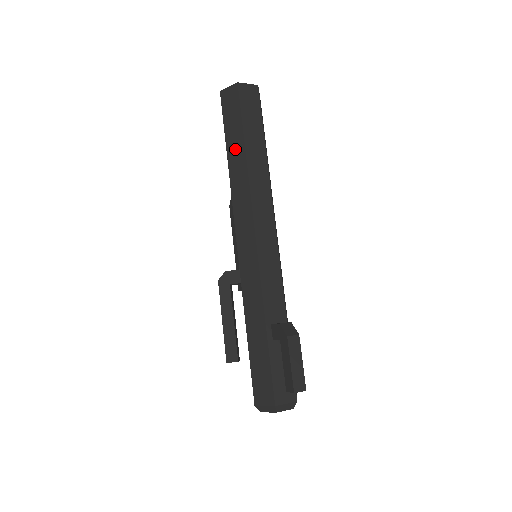
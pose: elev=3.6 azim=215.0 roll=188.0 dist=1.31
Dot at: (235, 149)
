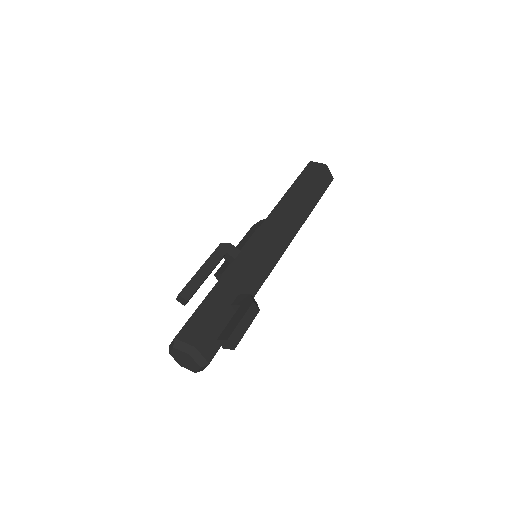
Dot at: (297, 190)
